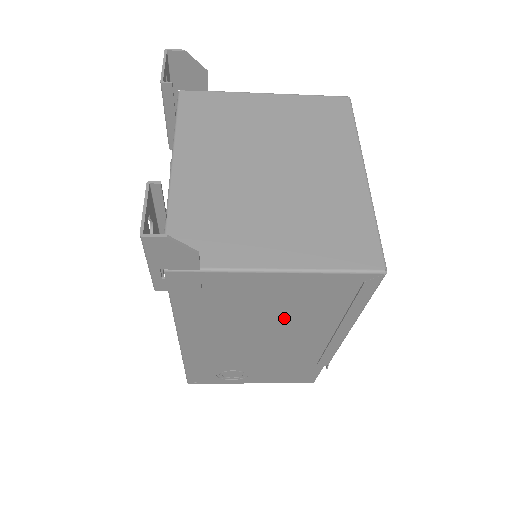
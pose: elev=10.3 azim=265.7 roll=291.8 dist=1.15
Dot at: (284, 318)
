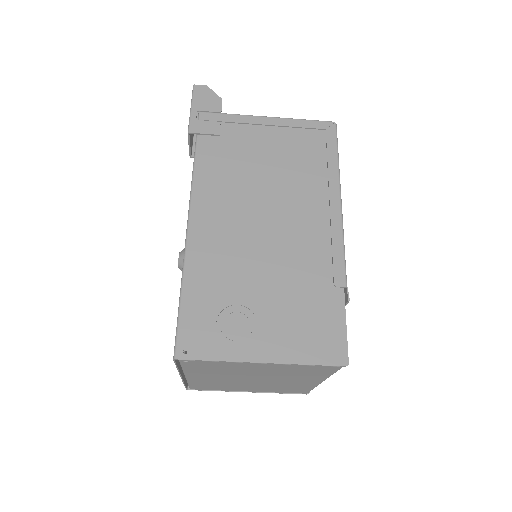
Dot at: (281, 180)
